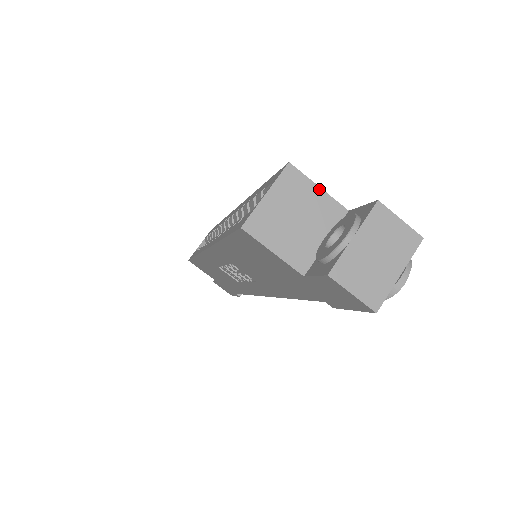
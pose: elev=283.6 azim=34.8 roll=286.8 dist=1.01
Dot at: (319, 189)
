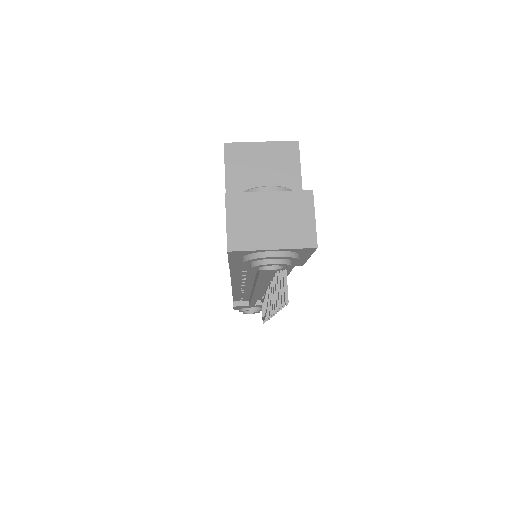
Dot at: (299, 175)
